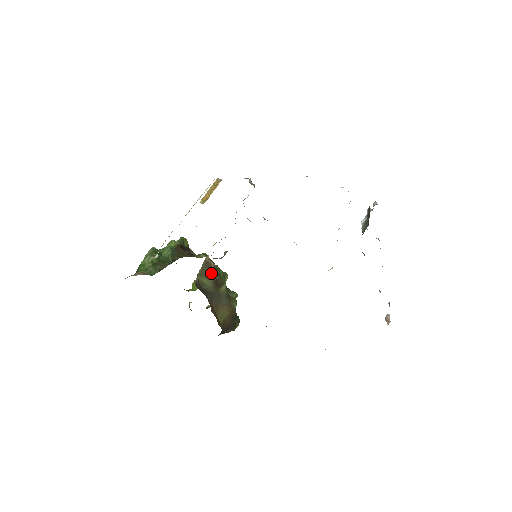
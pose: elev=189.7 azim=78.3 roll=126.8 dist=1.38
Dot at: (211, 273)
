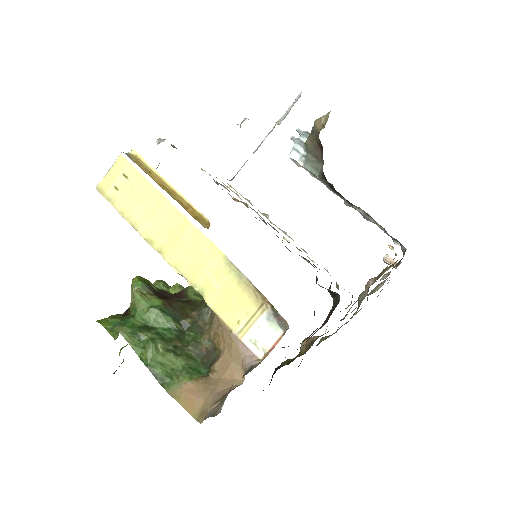
Dot at: occluded
